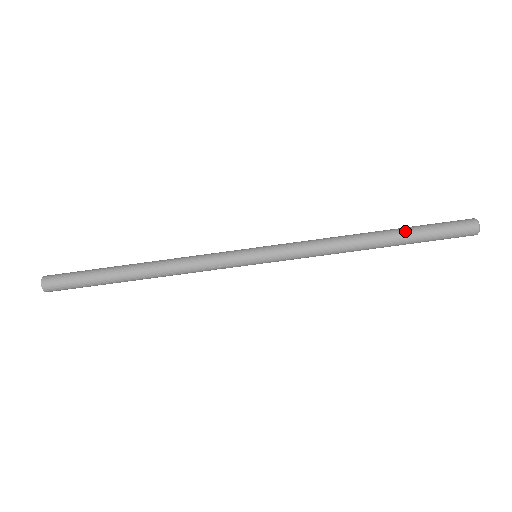
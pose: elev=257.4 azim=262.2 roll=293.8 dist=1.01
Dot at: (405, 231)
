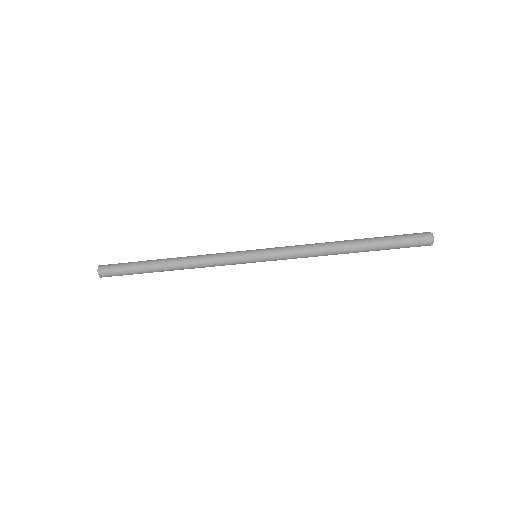
Dot at: (373, 250)
